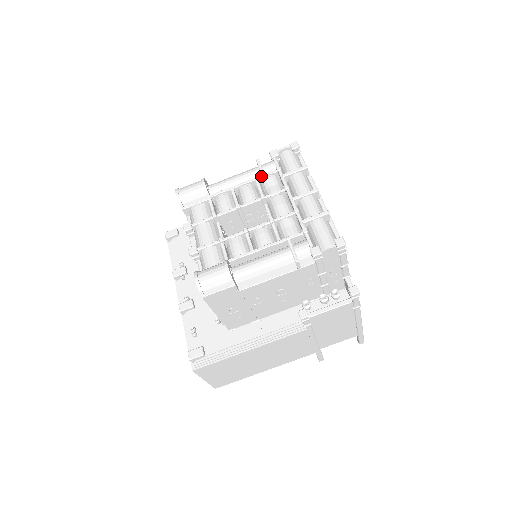
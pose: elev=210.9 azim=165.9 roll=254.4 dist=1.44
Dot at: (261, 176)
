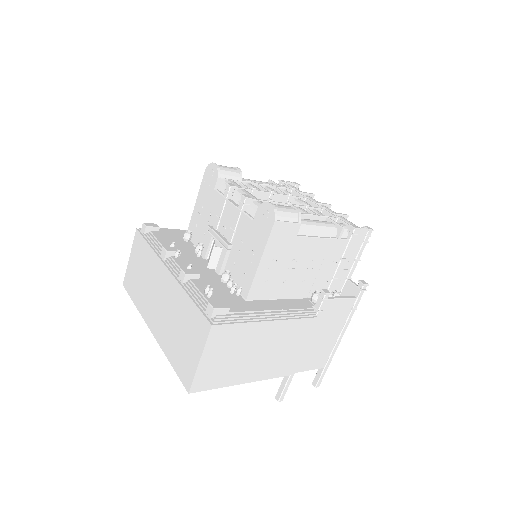
Dot at: (280, 186)
